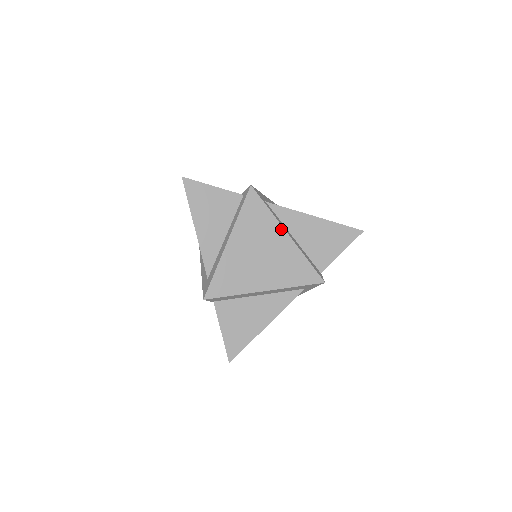
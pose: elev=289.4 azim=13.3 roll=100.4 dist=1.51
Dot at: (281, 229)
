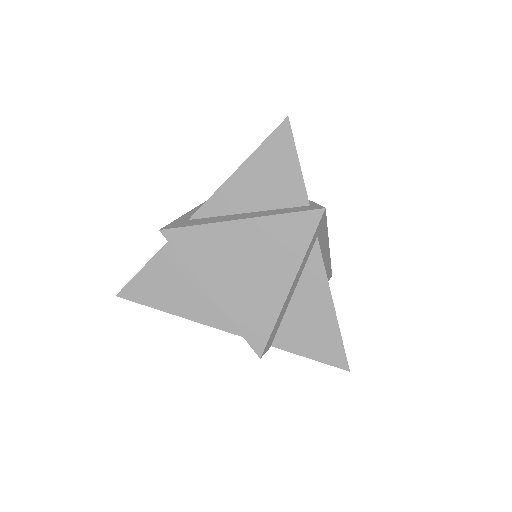
Dot at: (293, 274)
